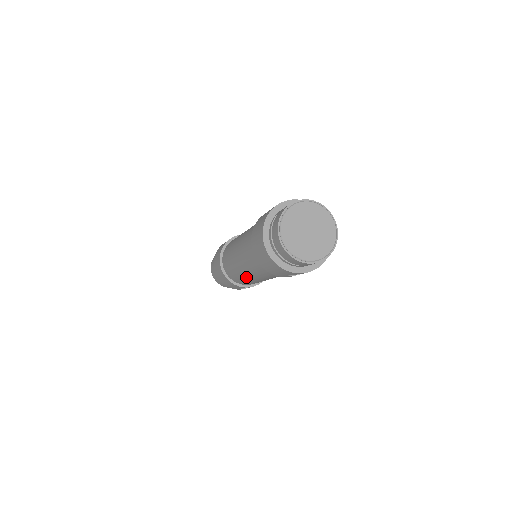
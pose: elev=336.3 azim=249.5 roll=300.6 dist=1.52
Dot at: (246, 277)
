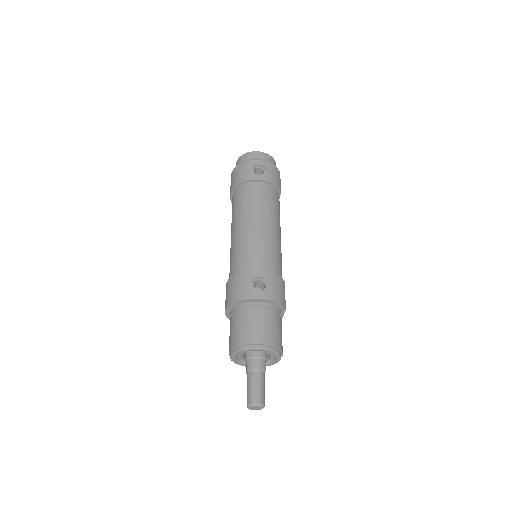
Dot at: (241, 236)
